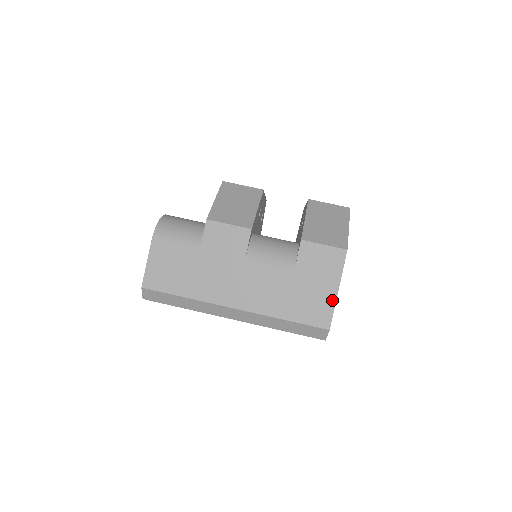
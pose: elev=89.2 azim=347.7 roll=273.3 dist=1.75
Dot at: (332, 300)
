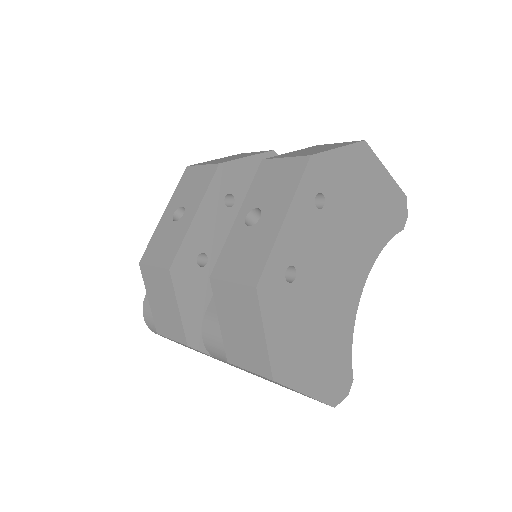
Dot at: (310, 397)
